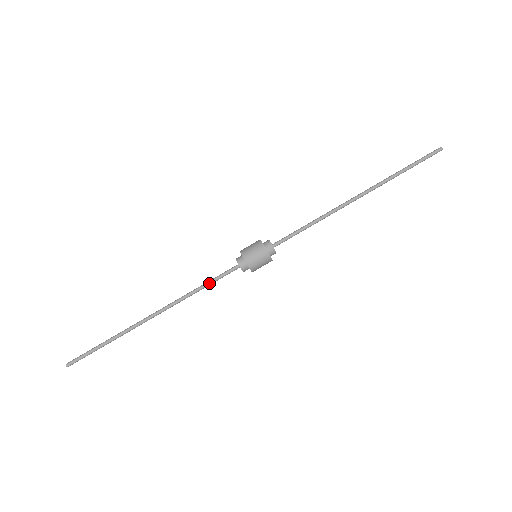
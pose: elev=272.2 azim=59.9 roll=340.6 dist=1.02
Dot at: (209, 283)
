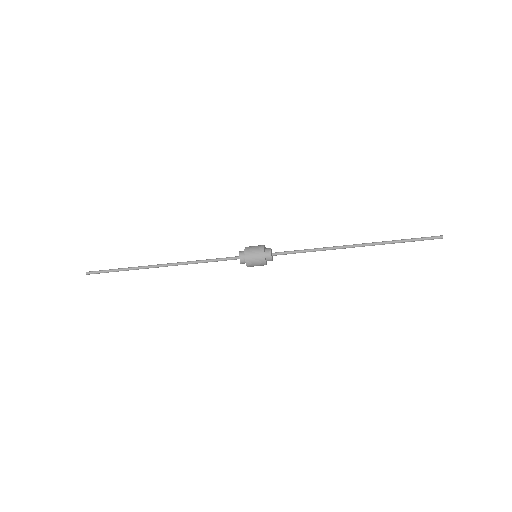
Dot at: occluded
